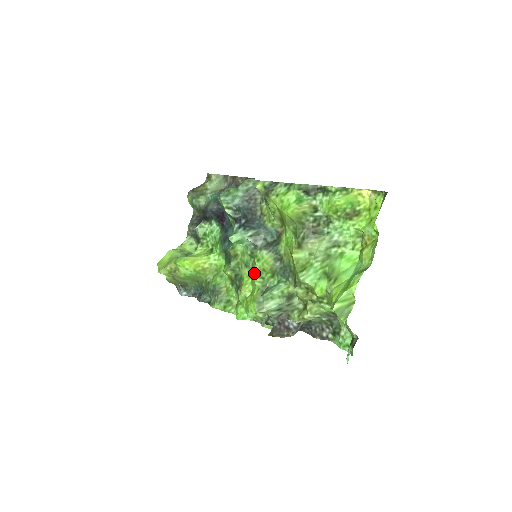
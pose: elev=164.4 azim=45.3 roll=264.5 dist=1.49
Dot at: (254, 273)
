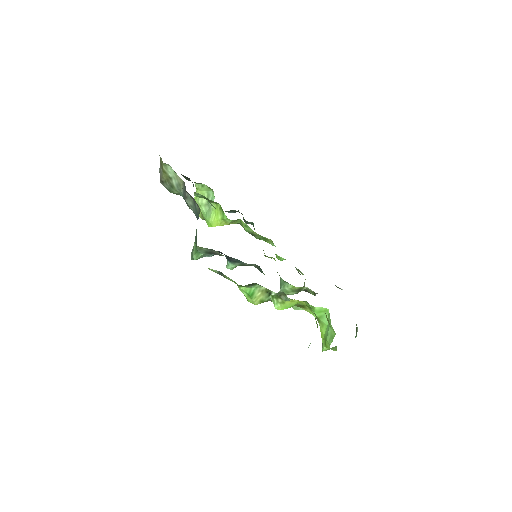
Dot at: occluded
